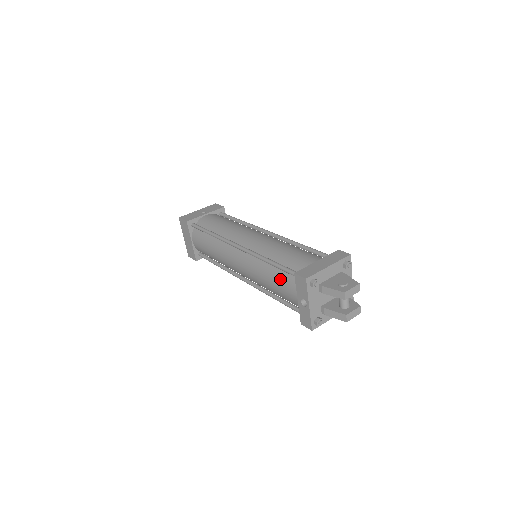
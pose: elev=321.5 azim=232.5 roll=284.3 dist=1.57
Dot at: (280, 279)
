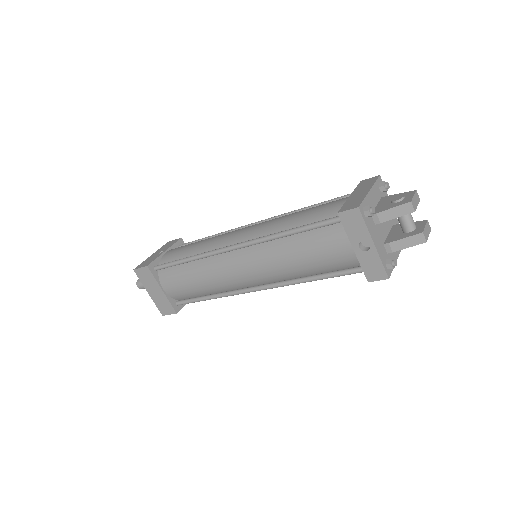
Dot at: (315, 242)
